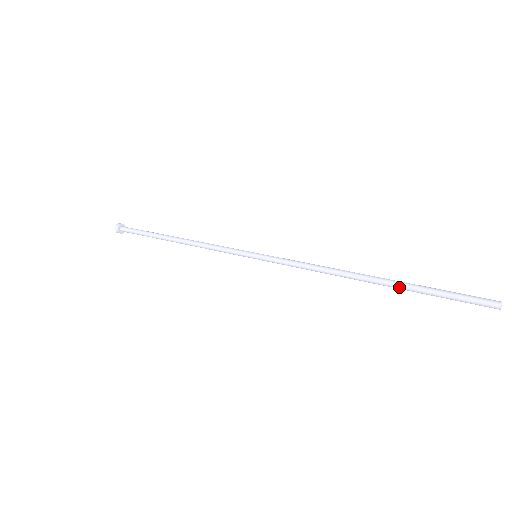
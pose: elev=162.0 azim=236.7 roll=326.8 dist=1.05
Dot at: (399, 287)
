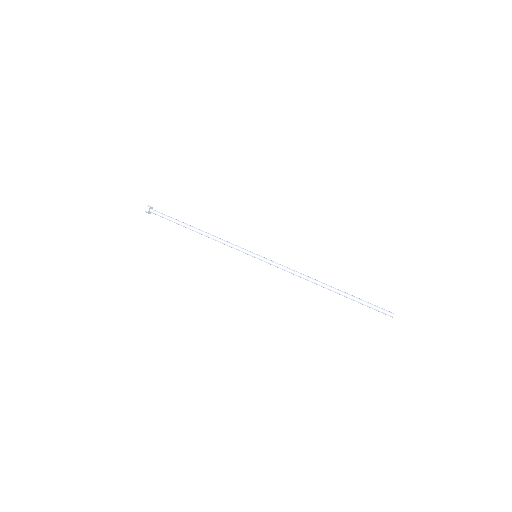
Dot at: occluded
